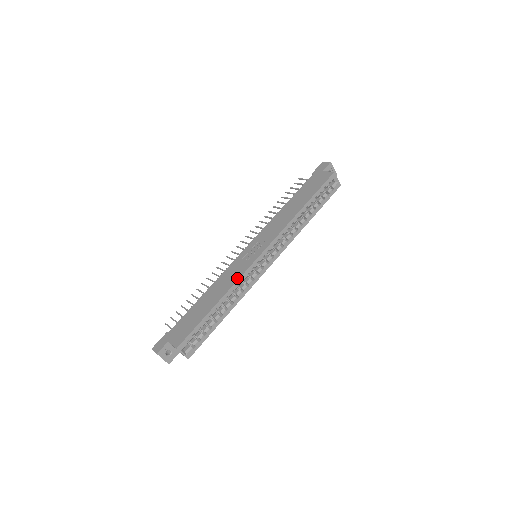
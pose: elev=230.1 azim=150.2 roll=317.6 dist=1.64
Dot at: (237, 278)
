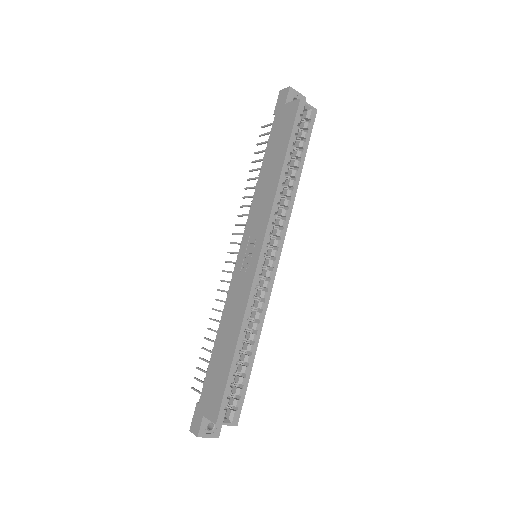
Dot at: (245, 300)
